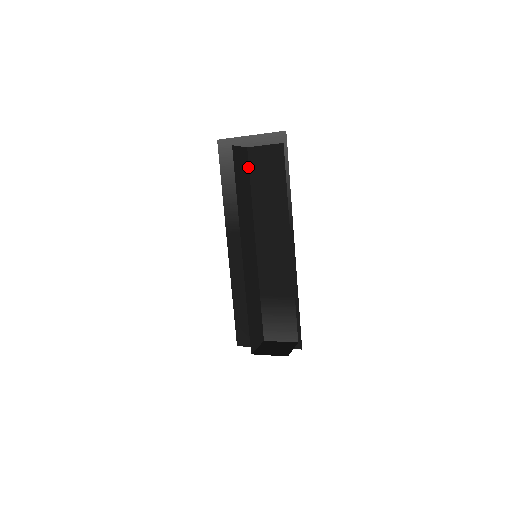
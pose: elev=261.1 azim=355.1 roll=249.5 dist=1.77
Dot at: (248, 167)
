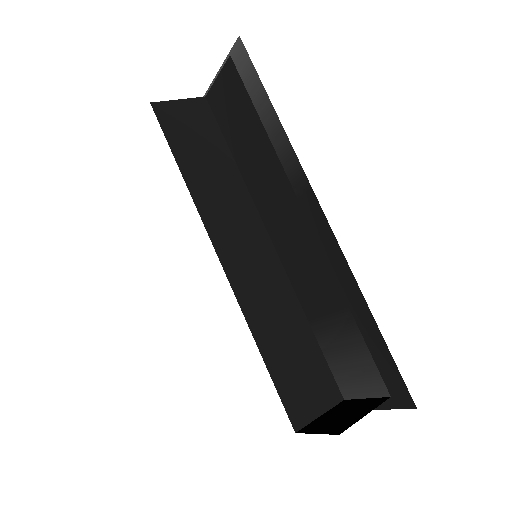
Dot at: (216, 124)
